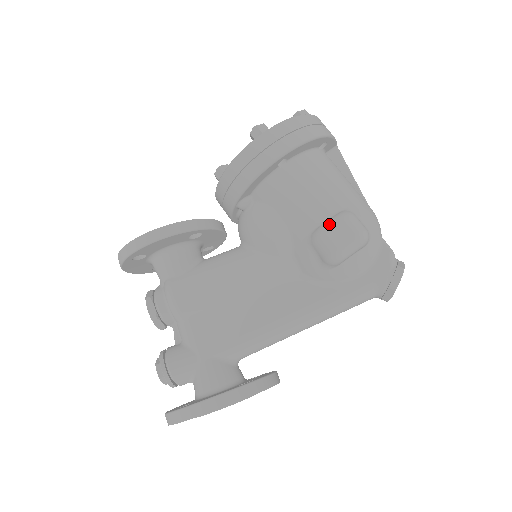
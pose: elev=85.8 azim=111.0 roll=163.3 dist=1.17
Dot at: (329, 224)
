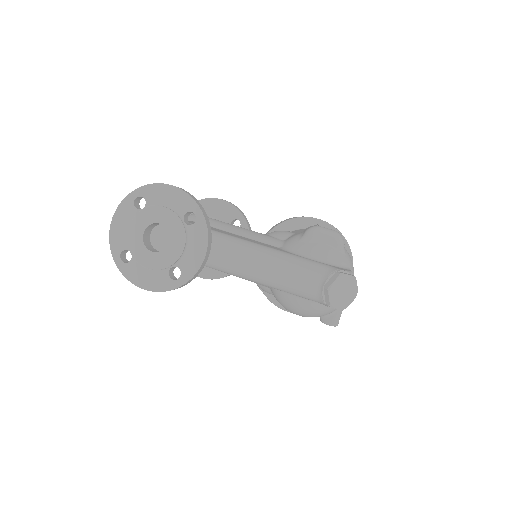
Dot at: occluded
